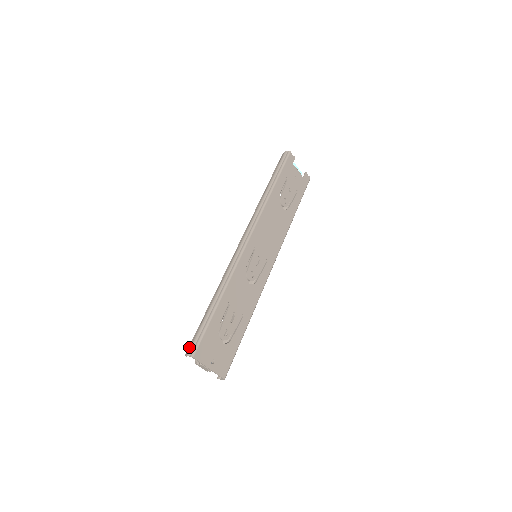
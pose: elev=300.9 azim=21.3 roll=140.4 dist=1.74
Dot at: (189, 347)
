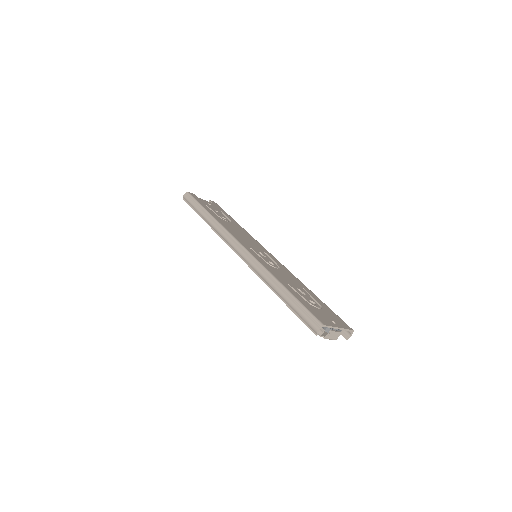
Dot at: (310, 327)
